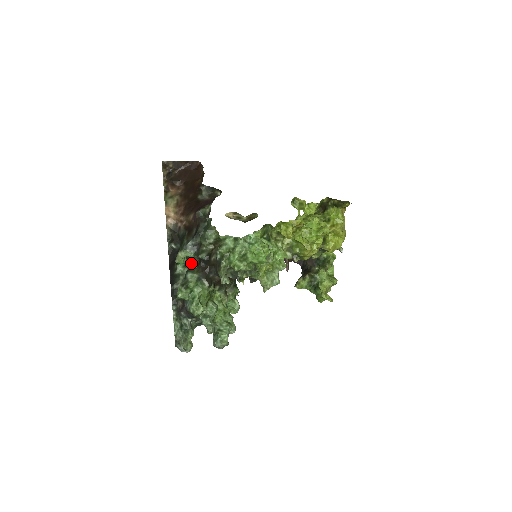
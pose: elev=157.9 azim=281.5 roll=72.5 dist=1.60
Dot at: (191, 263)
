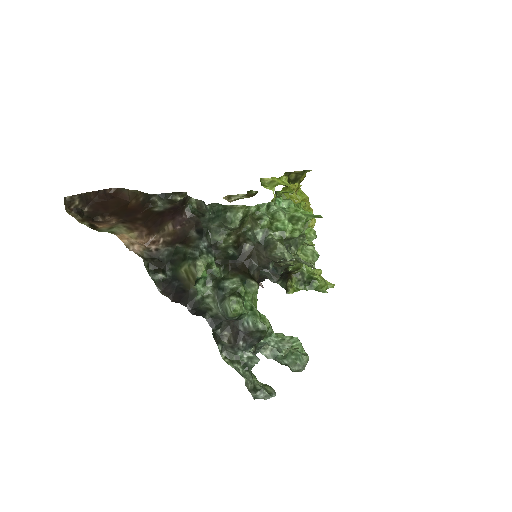
Dot at: (216, 271)
